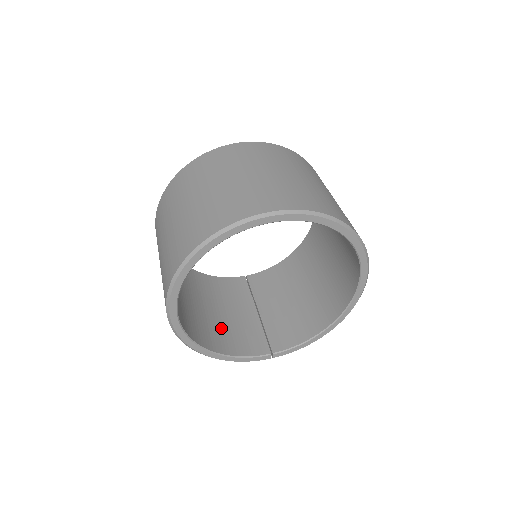
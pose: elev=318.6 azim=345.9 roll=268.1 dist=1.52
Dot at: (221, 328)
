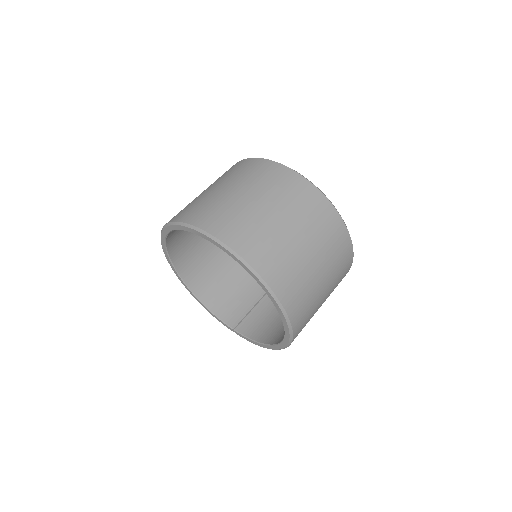
Dot at: (224, 287)
